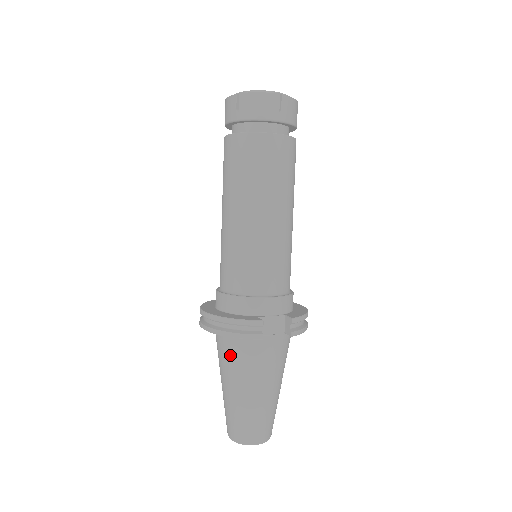
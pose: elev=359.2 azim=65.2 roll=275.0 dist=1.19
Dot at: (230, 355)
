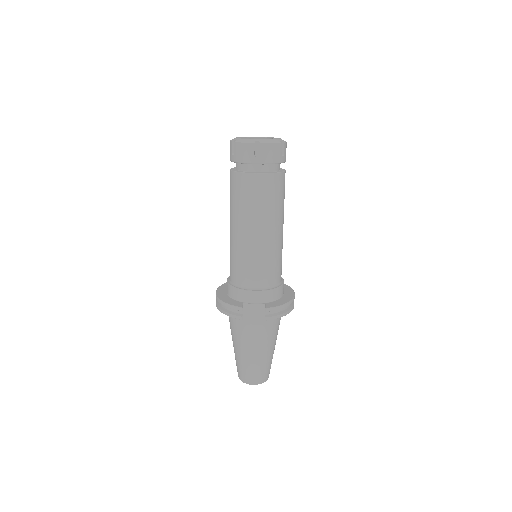
Dot at: (231, 324)
